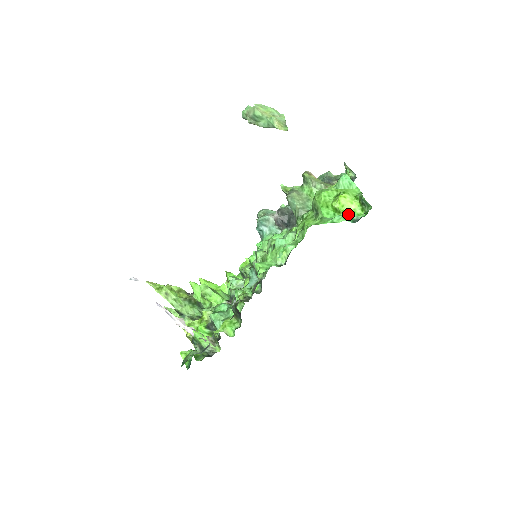
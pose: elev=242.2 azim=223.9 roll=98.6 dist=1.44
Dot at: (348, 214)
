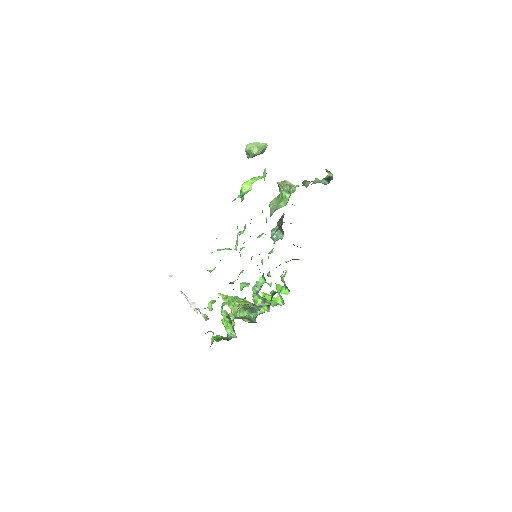
Dot at: (243, 193)
